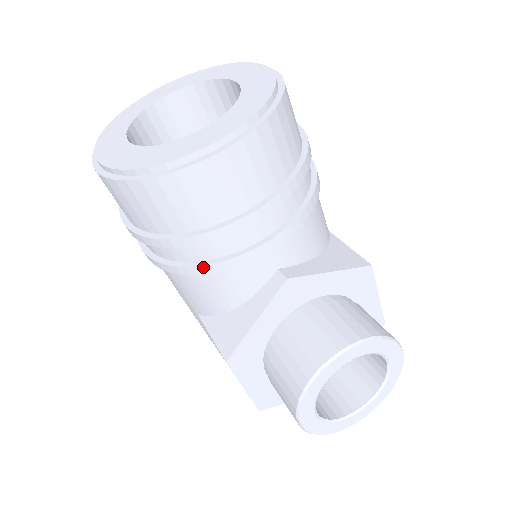
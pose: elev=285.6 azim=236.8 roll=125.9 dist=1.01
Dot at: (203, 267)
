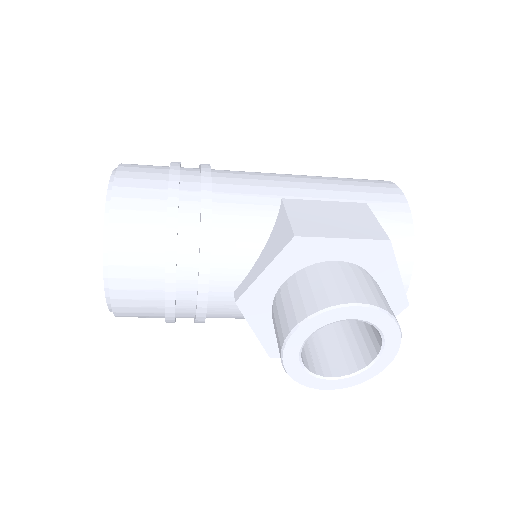
Dot at: (197, 321)
